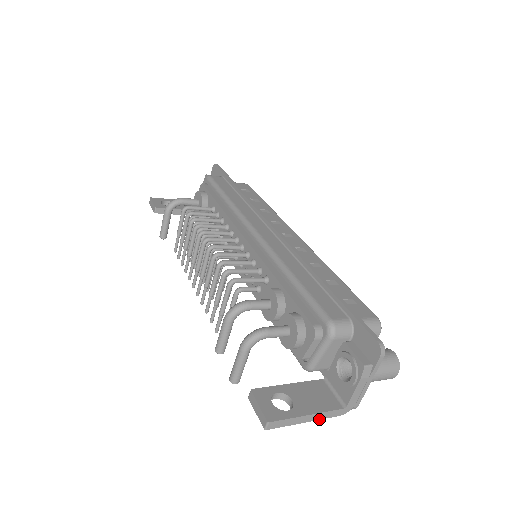
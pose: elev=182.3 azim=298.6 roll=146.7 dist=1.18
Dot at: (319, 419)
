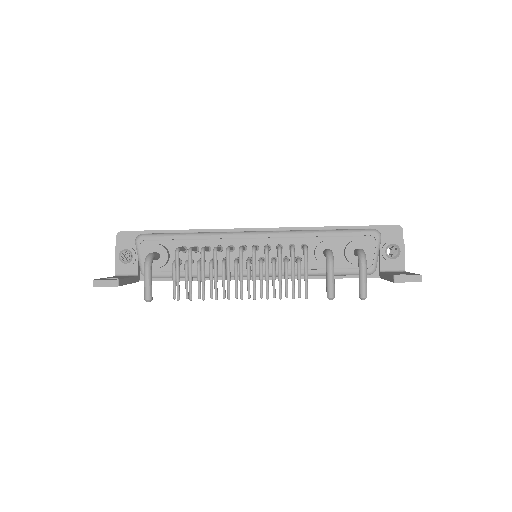
Dot at: occluded
